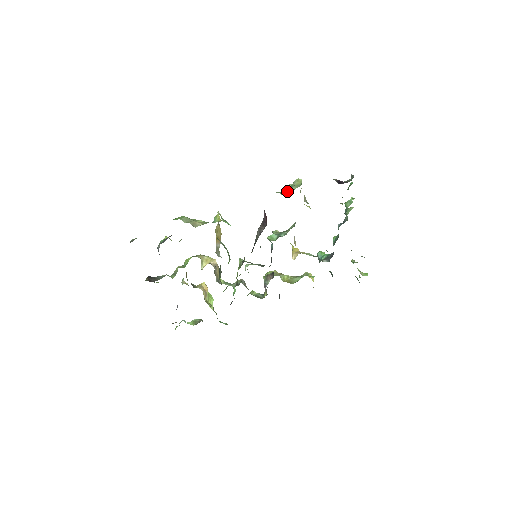
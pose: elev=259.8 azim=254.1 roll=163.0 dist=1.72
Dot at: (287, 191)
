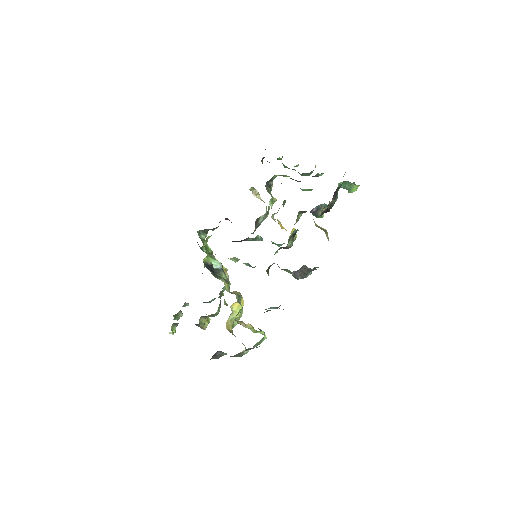
Dot at: occluded
